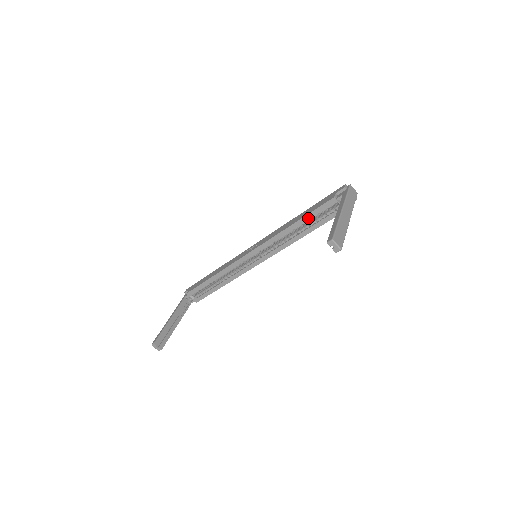
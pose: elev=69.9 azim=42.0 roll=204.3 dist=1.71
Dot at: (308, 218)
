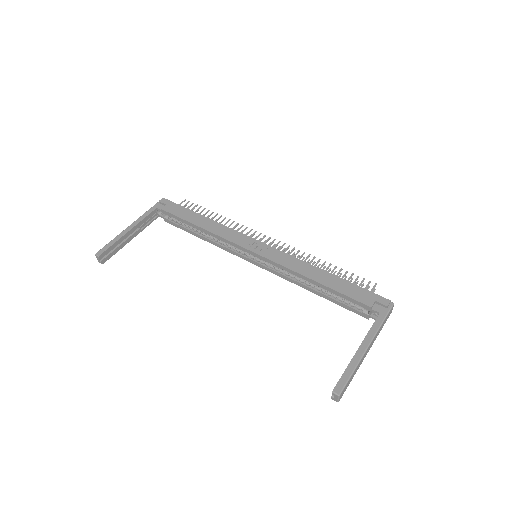
Dot at: (332, 292)
